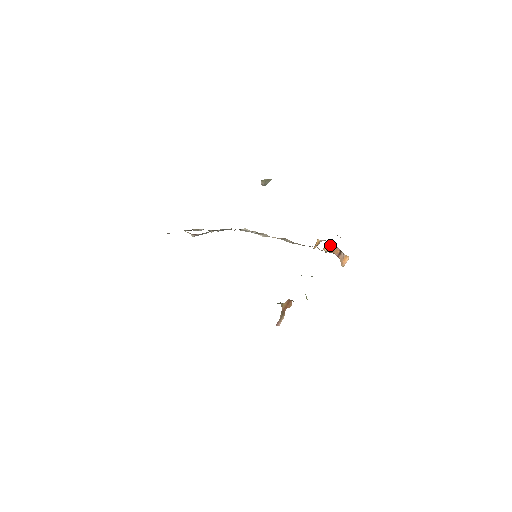
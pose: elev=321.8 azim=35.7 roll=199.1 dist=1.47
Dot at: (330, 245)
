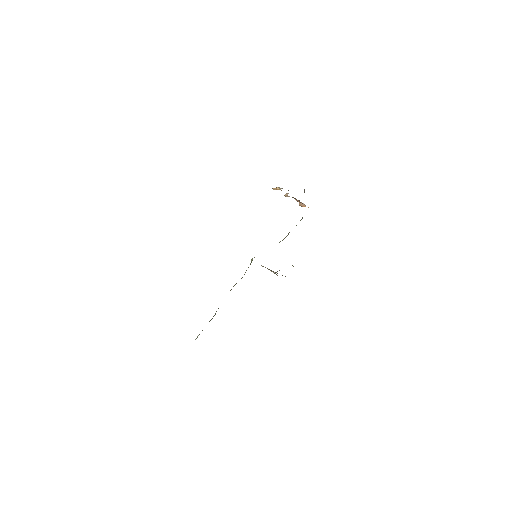
Dot at: occluded
